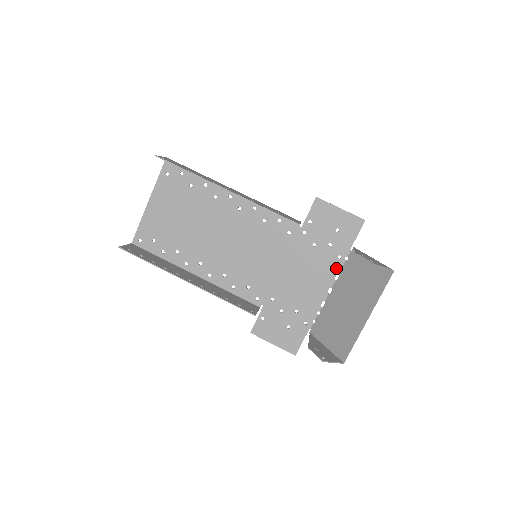
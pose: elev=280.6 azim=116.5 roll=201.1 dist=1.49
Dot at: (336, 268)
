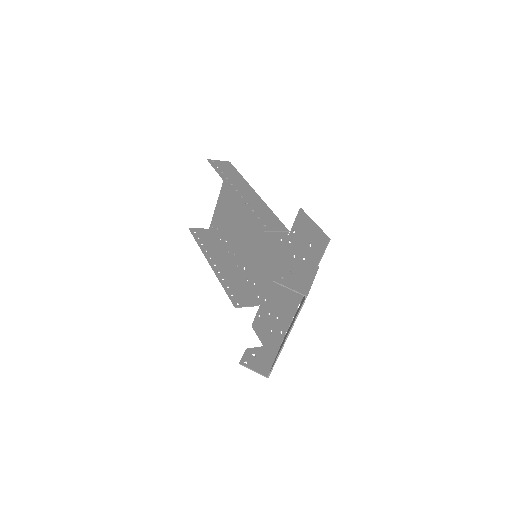
Dot at: occluded
